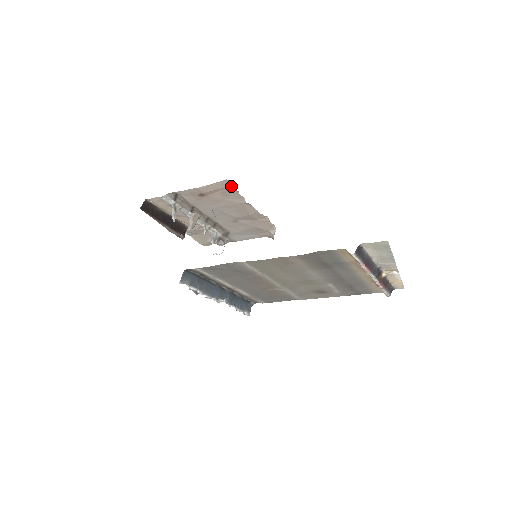
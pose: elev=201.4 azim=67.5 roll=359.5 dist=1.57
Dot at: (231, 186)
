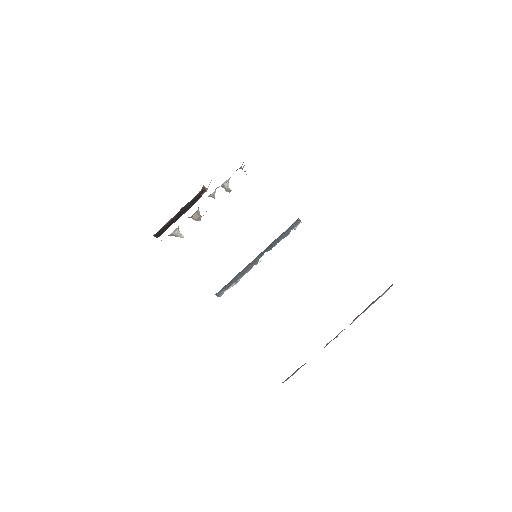
Dot at: occluded
